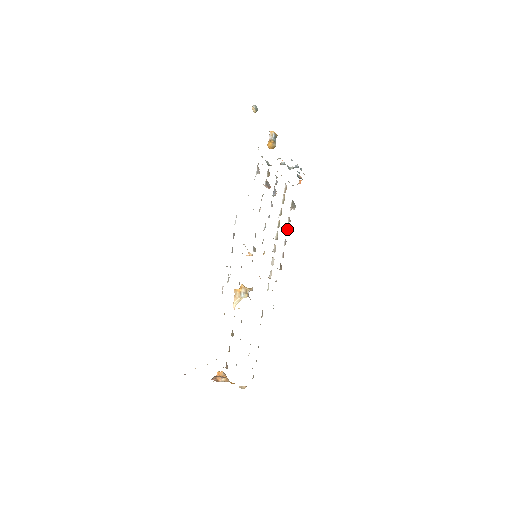
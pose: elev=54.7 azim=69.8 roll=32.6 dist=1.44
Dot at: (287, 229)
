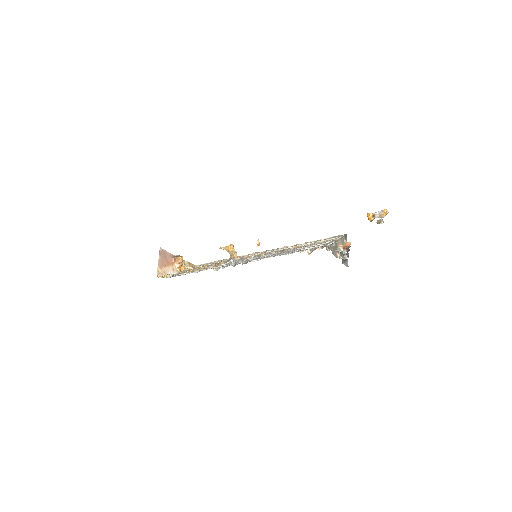
Dot at: occluded
